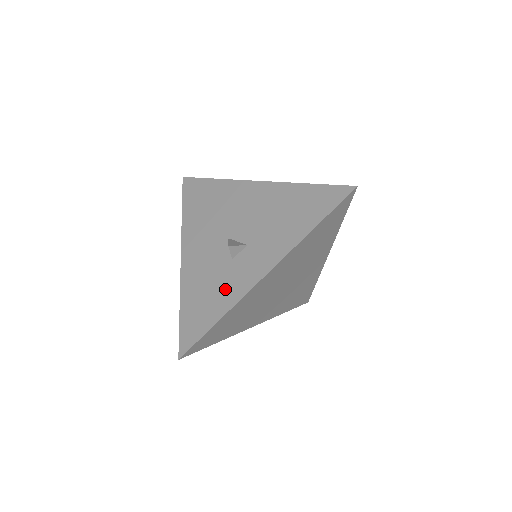
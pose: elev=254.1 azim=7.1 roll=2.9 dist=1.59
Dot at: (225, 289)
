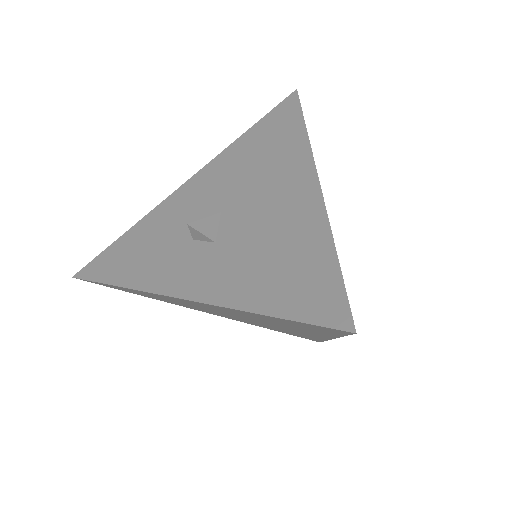
Dot at: (153, 262)
